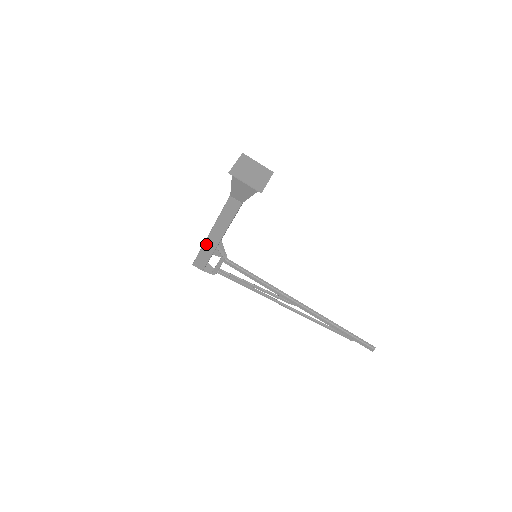
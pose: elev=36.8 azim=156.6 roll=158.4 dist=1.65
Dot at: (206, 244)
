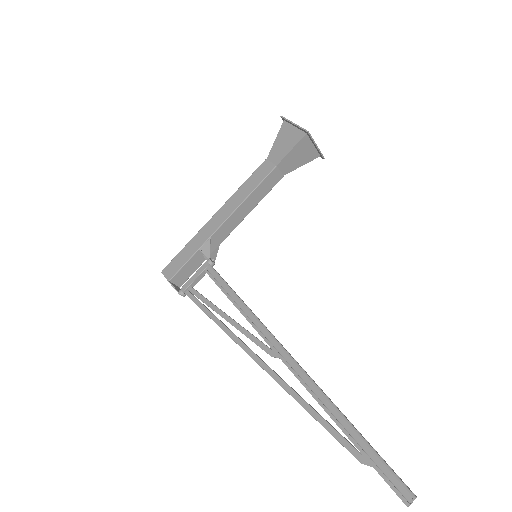
Dot at: (200, 233)
